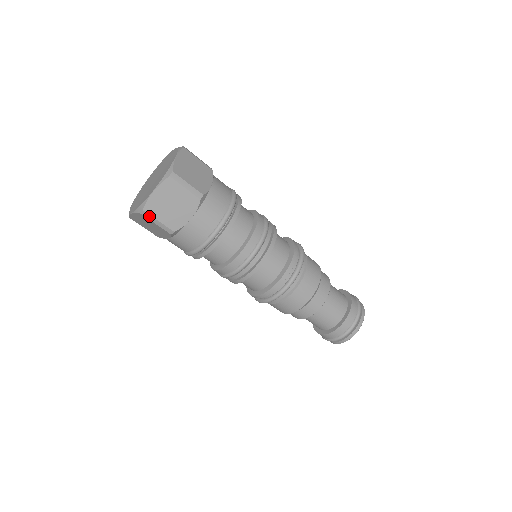
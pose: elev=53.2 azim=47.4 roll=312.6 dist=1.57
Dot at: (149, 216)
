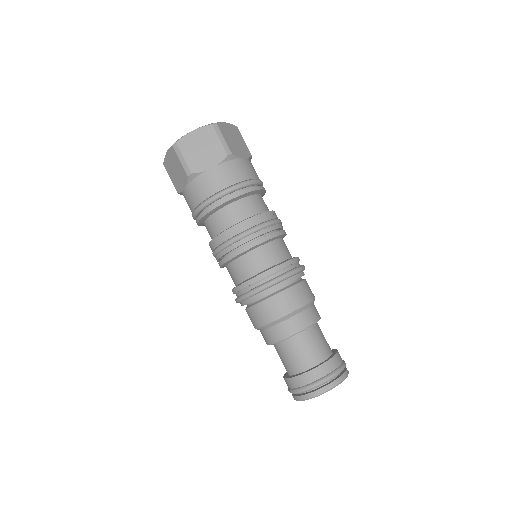
Dot at: (178, 150)
